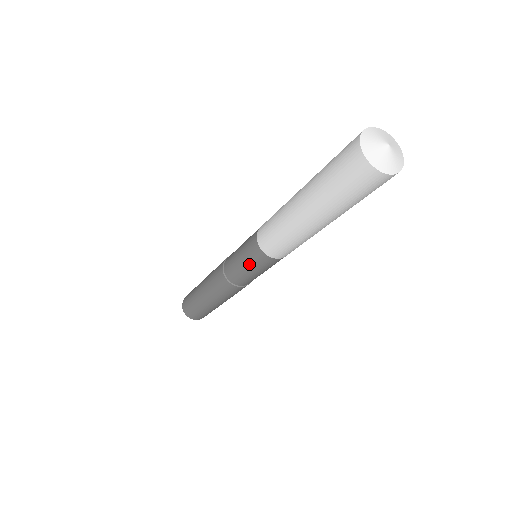
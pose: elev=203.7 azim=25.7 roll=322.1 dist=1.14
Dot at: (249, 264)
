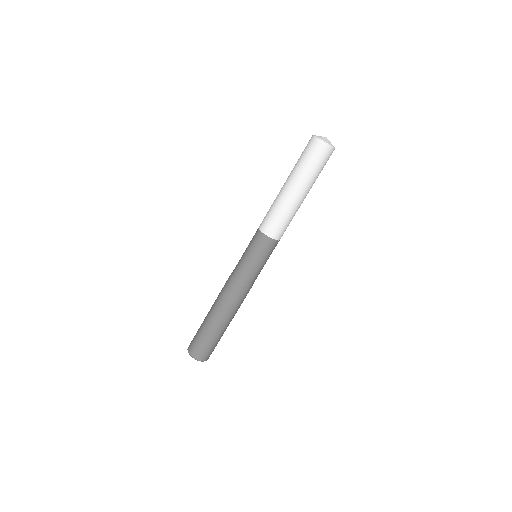
Dot at: (255, 253)
